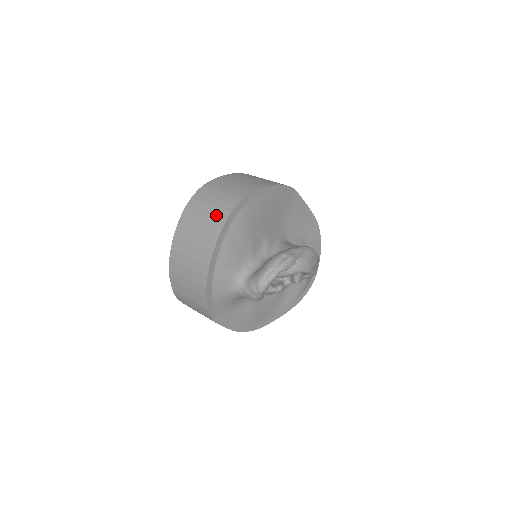
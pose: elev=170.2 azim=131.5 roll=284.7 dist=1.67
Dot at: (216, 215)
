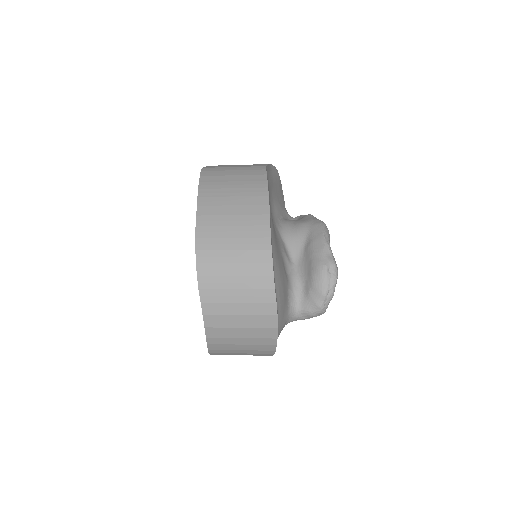
Dot at: (255, 287)
